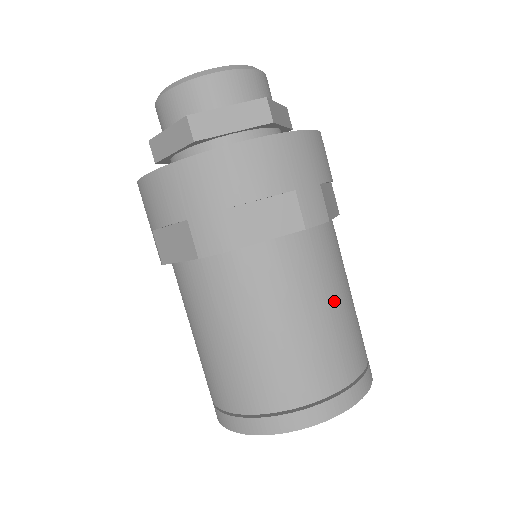
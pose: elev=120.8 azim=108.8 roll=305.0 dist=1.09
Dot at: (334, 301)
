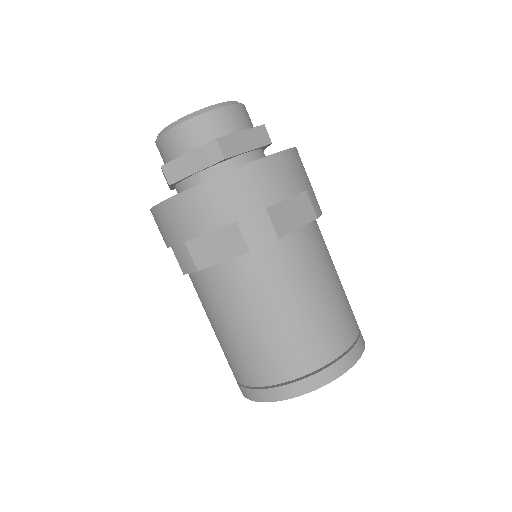
Dot at: (336, 273)
